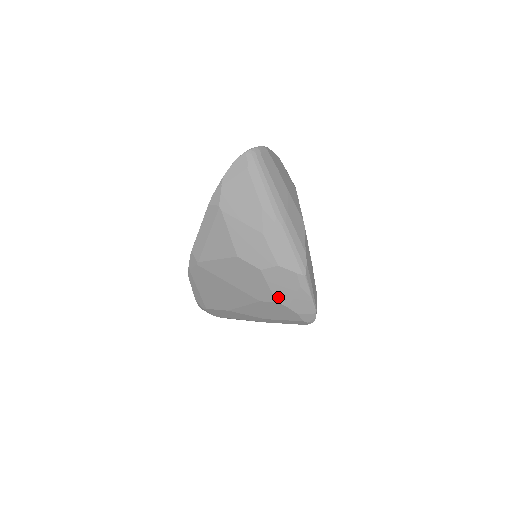
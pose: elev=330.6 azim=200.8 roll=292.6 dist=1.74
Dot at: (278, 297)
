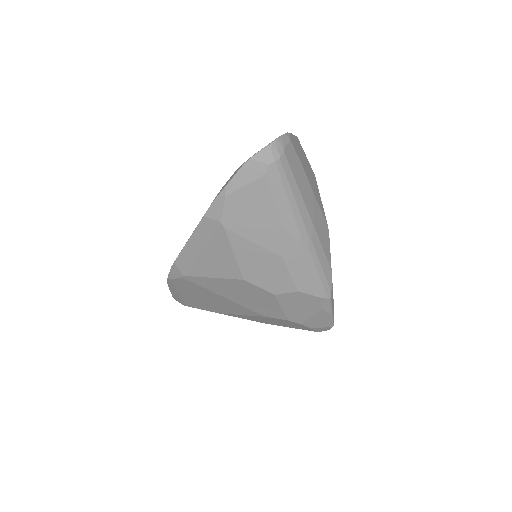
Dot at: (291, 316)
